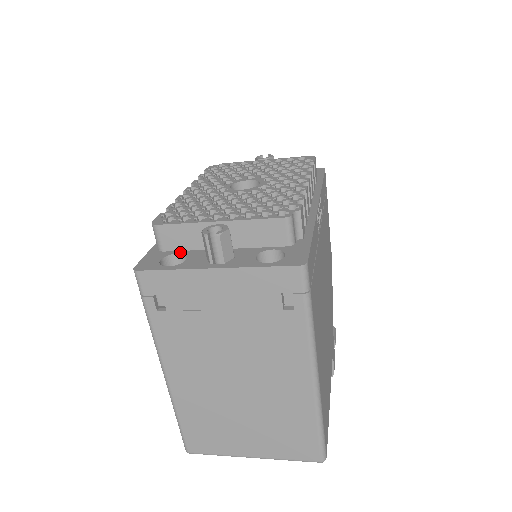
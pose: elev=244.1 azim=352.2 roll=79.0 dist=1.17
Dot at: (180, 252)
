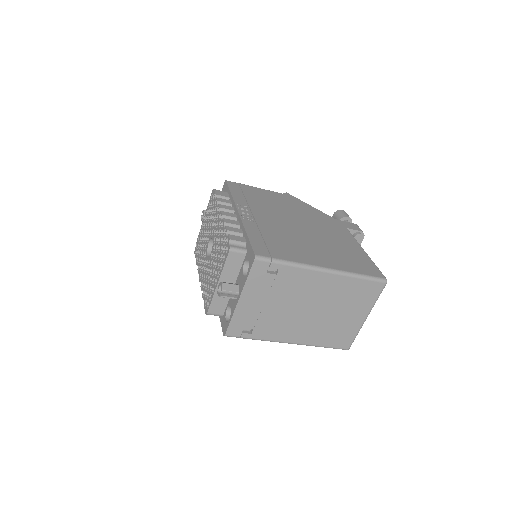
Dot at: (227, 308)
